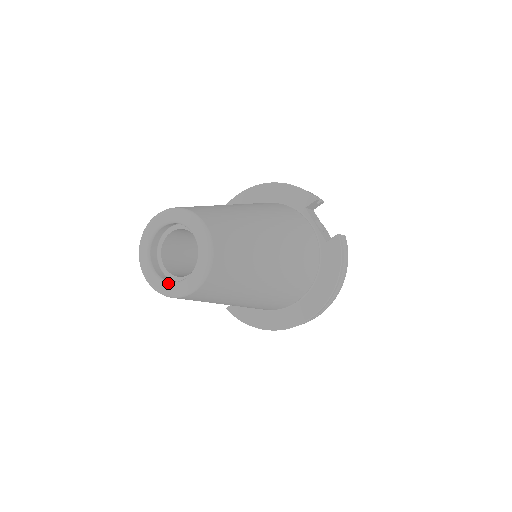
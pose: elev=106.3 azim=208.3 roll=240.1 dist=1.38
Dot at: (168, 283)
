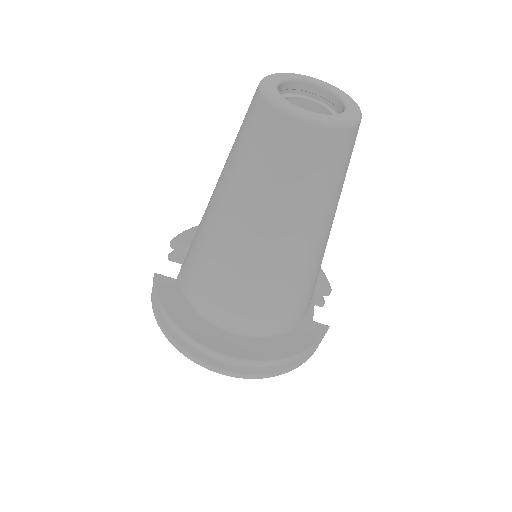
Dot at: occluded
